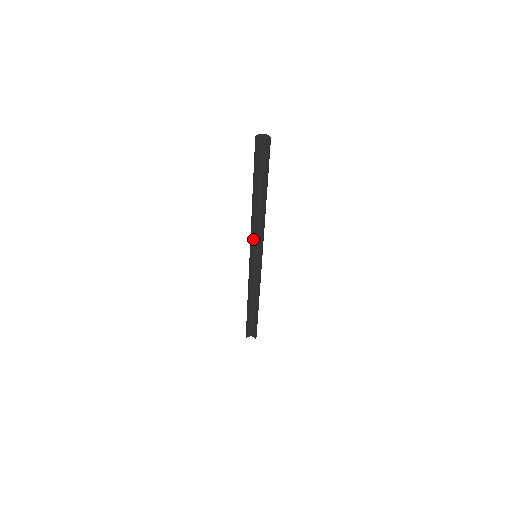
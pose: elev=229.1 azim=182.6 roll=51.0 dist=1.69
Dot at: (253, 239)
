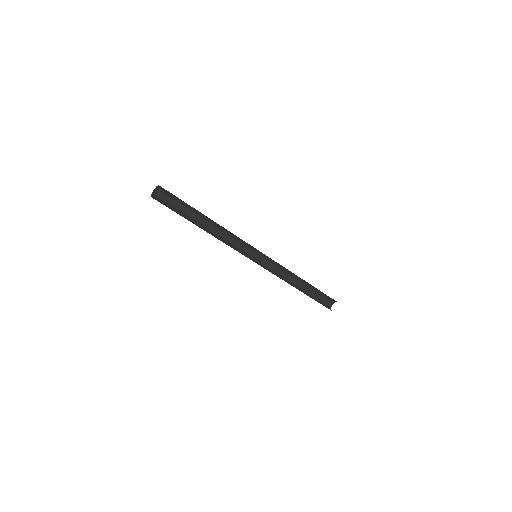
Dot at: (246, 243)
